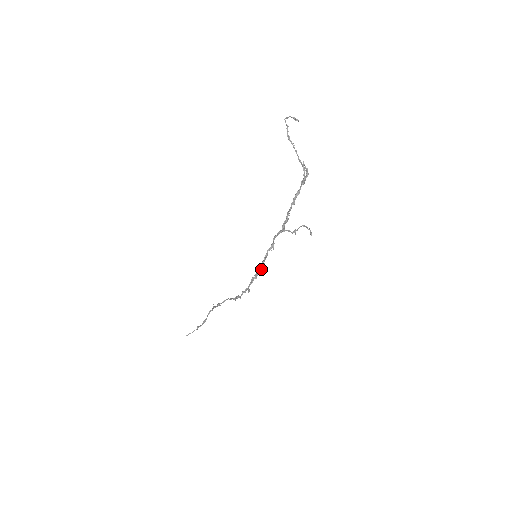
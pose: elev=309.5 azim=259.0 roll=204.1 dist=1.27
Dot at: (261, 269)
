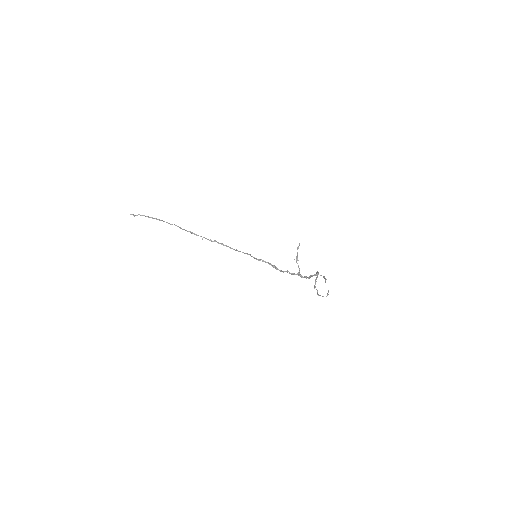
Dot at: (272, 265)
